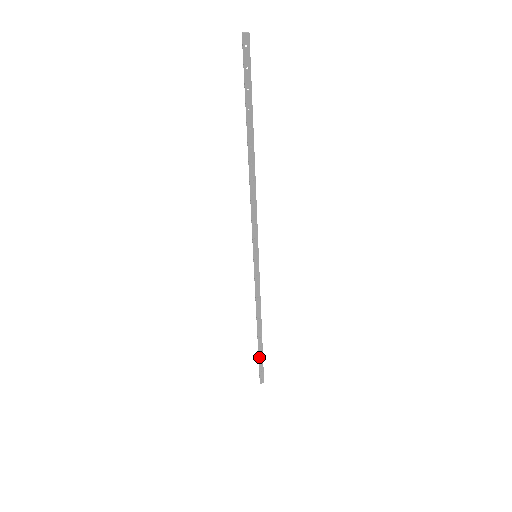
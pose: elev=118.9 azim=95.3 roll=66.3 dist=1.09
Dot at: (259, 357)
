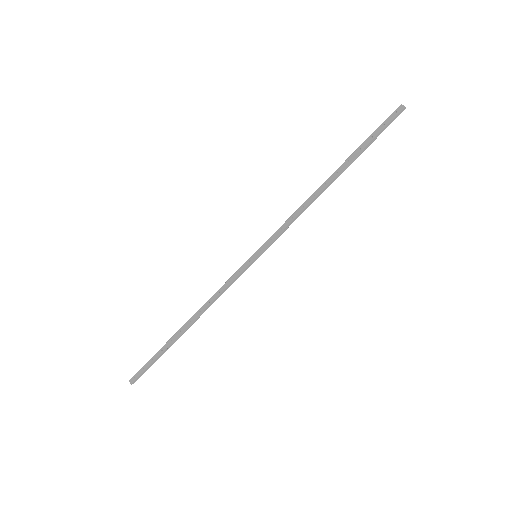
Dot at: (159, 351)
